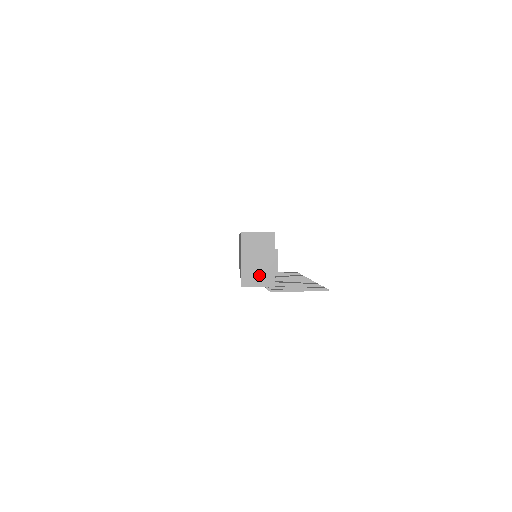
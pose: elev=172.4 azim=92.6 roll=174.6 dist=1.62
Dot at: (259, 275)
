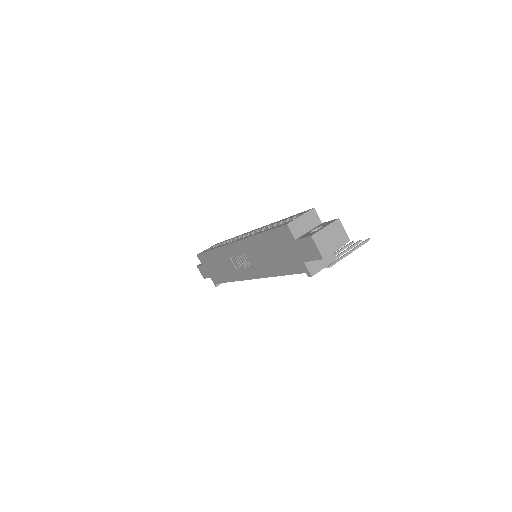
Dot at: occluded
